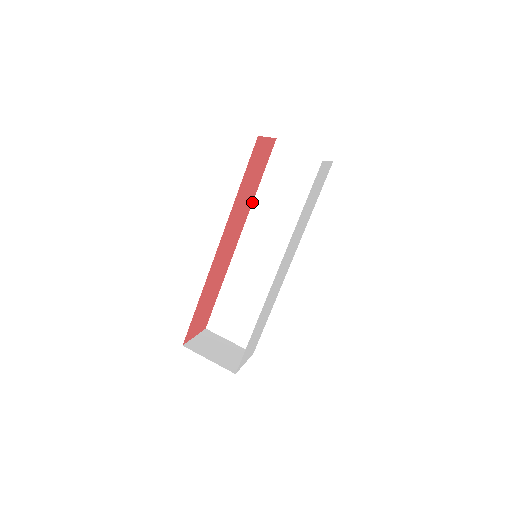
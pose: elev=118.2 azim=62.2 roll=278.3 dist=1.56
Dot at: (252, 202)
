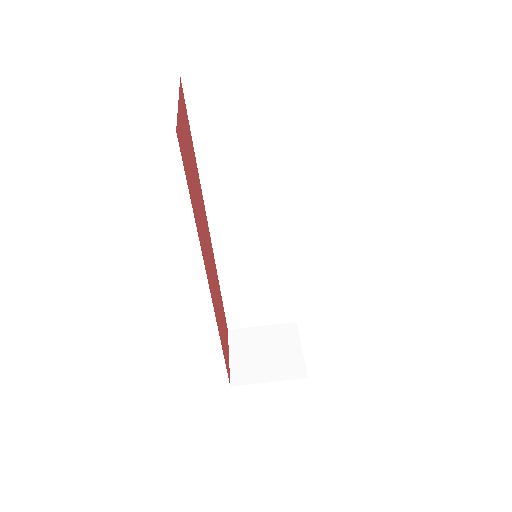
Dot at: occluded
